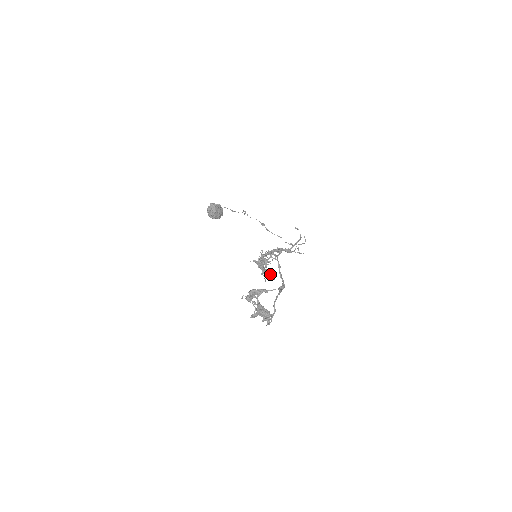
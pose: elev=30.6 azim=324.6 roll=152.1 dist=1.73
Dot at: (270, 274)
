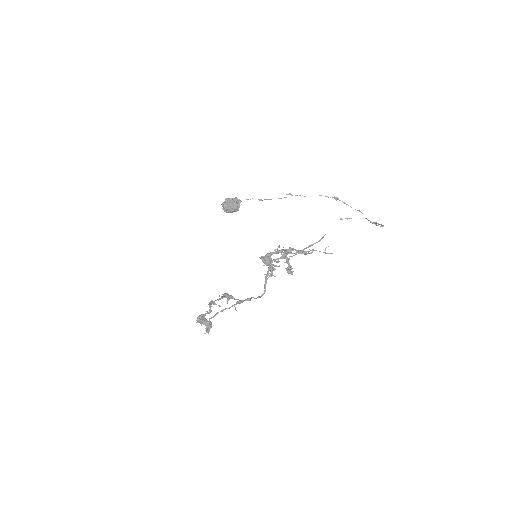
Dot at: (286, 269)
